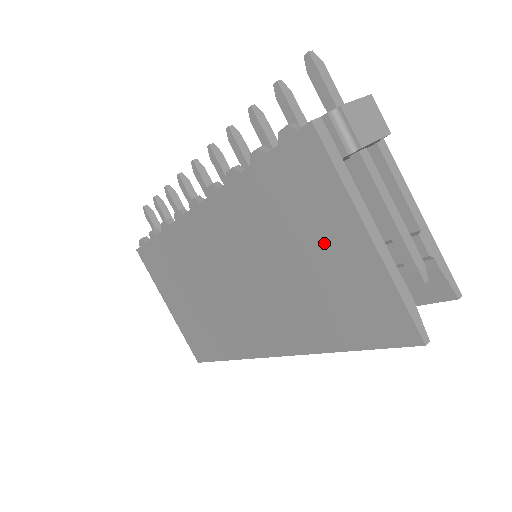
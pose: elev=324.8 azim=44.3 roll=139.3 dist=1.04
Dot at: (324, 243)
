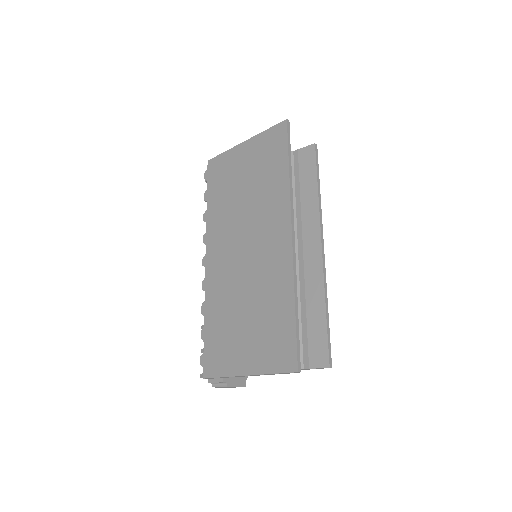
Dot at: (242, 166)
